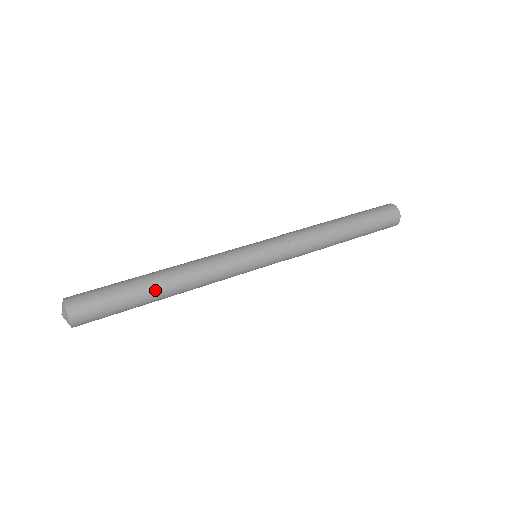
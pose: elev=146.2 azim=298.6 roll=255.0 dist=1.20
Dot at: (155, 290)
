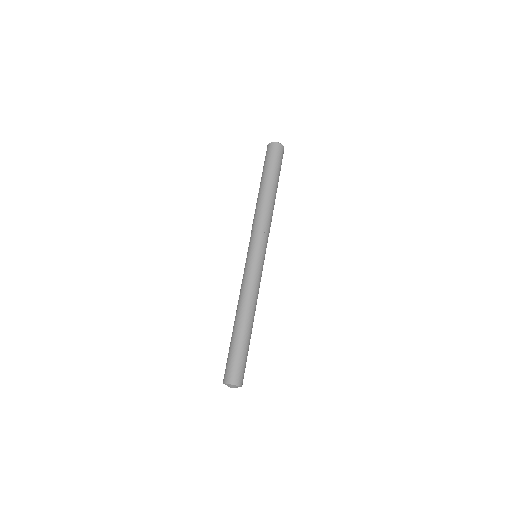
Dot at: occluded
